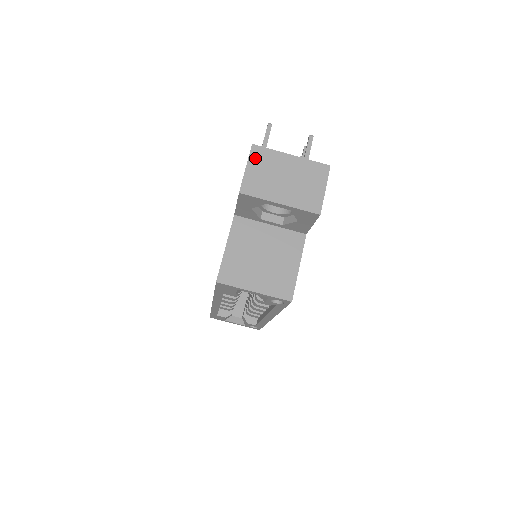
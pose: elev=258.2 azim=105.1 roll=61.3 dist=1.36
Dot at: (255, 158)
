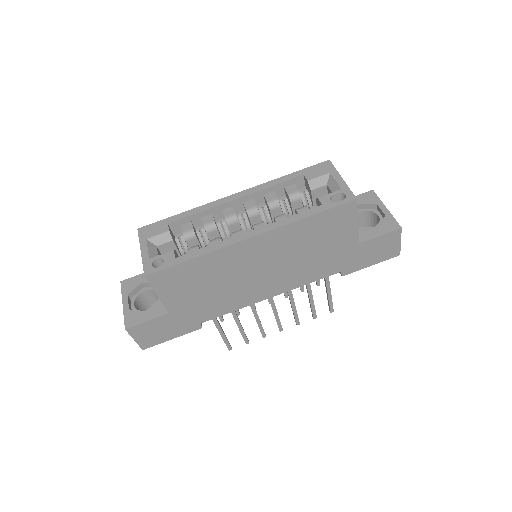
Dot at: occluded
